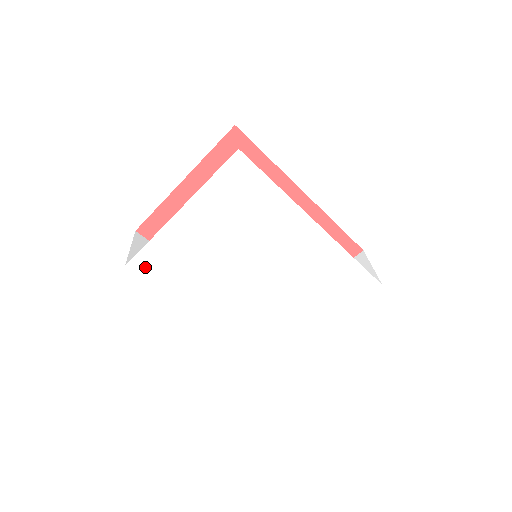
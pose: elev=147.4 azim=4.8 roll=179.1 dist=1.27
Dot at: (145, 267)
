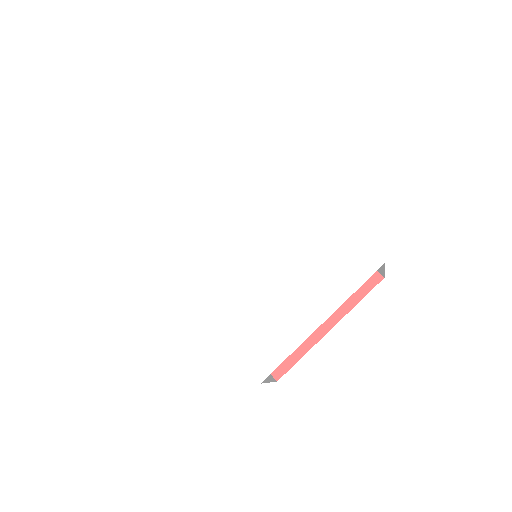
Dot at: (147, 239)
